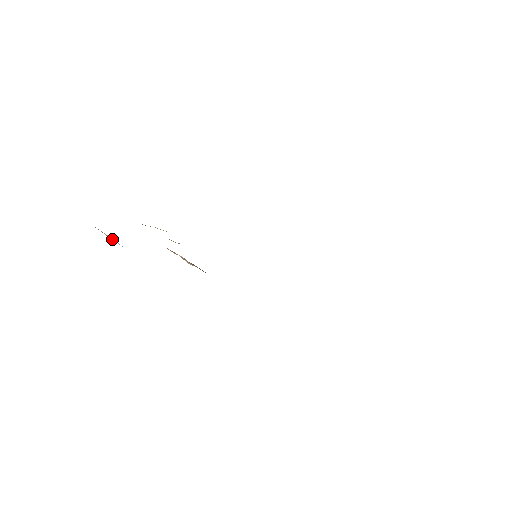
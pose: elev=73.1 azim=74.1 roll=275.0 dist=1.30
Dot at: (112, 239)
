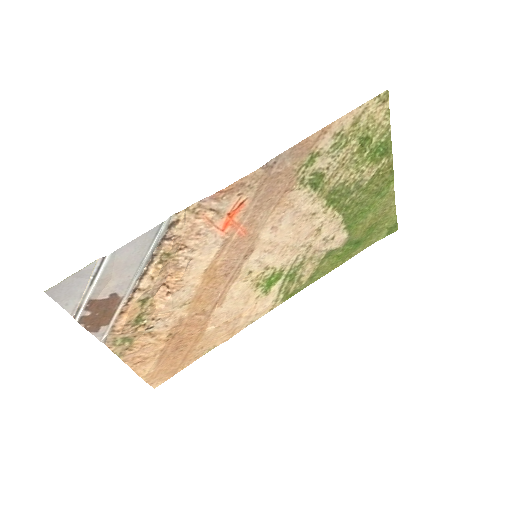
Dot at: (88, 293)
